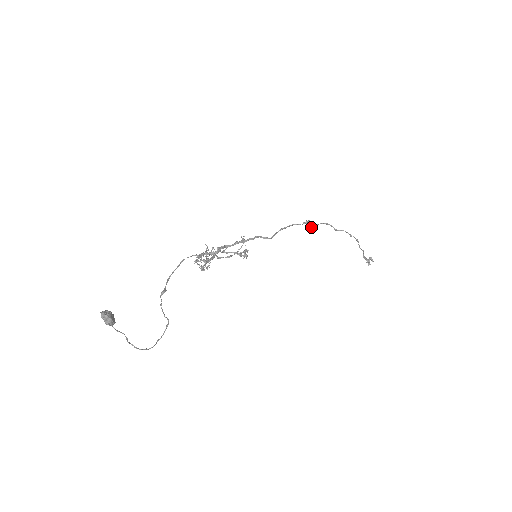
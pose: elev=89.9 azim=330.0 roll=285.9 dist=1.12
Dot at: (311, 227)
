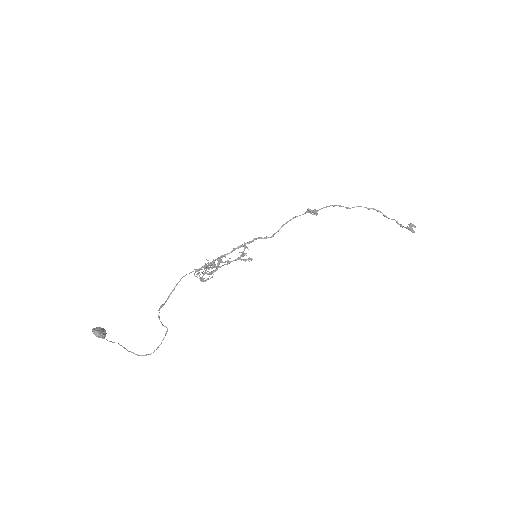
Dot at: (313, 214)
